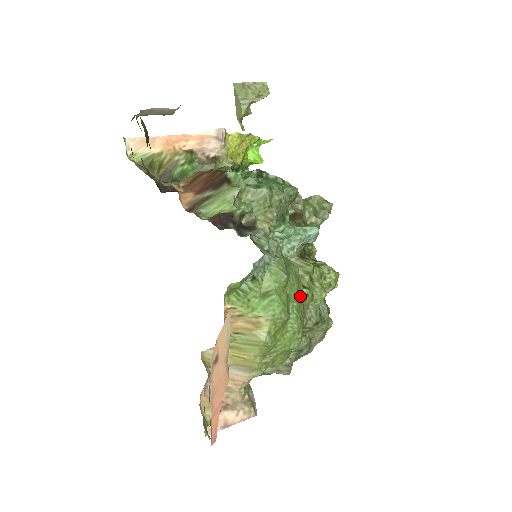
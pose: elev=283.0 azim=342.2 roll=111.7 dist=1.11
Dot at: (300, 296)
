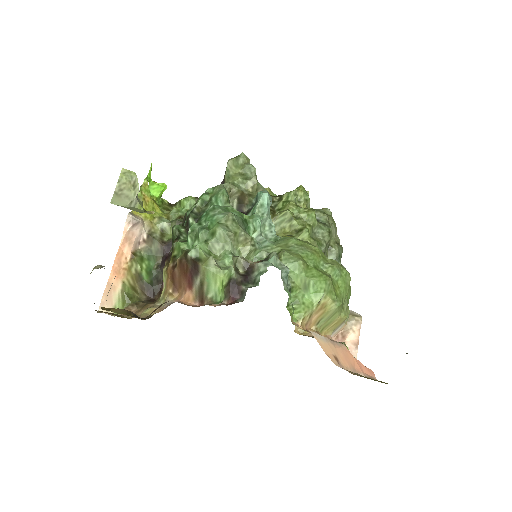
Dot at: (317, 253)
